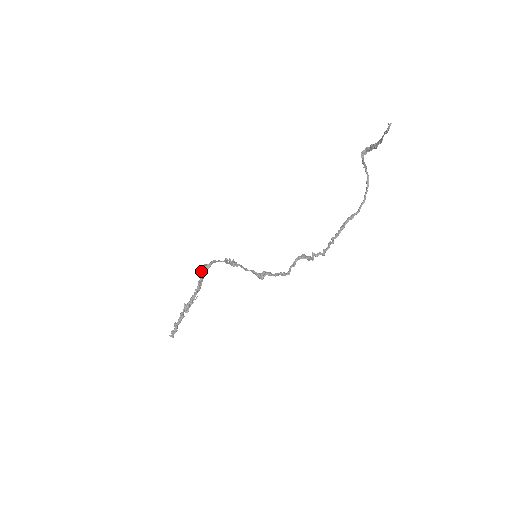
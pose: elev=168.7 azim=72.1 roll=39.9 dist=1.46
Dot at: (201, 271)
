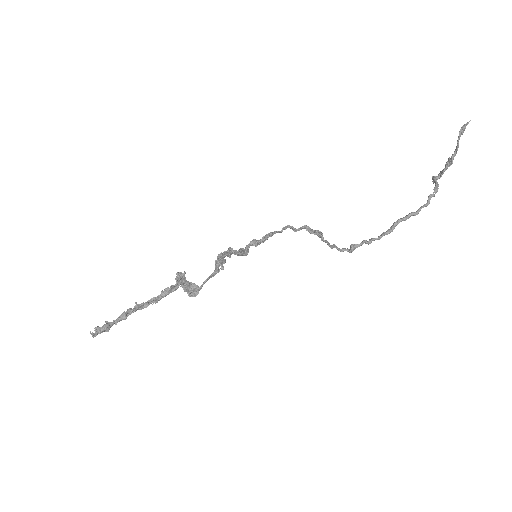
Dot at: (182, 281)
